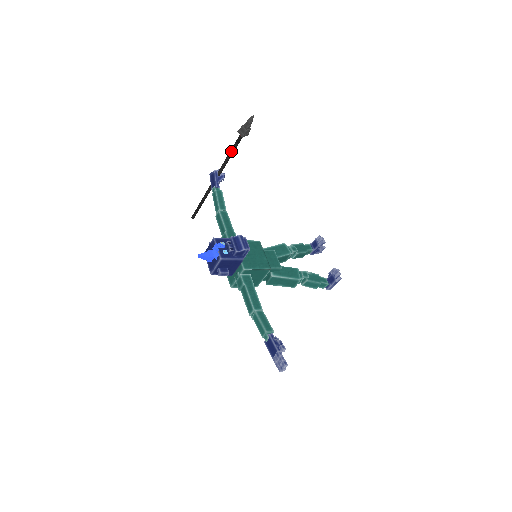
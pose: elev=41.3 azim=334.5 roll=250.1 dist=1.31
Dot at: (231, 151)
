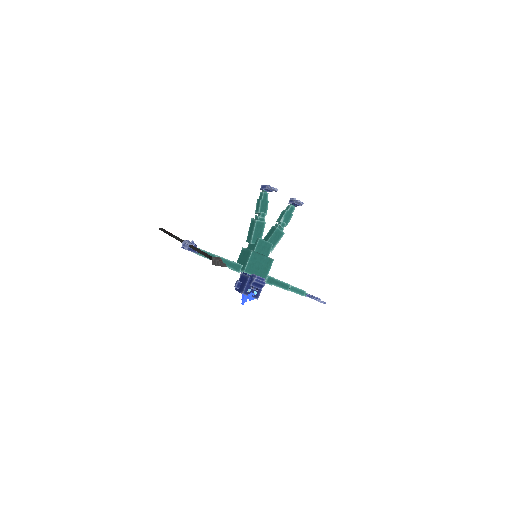
Dot at: (204, 255)
